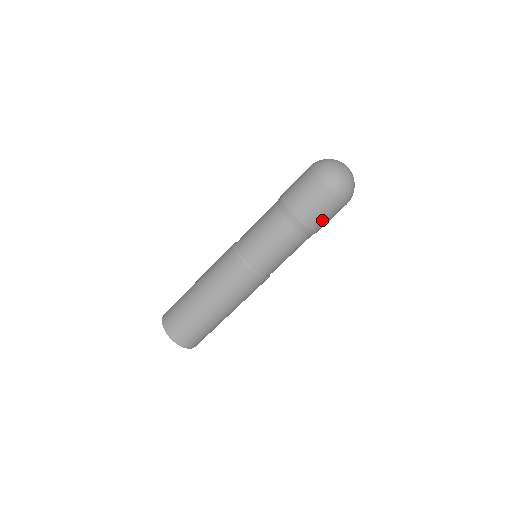
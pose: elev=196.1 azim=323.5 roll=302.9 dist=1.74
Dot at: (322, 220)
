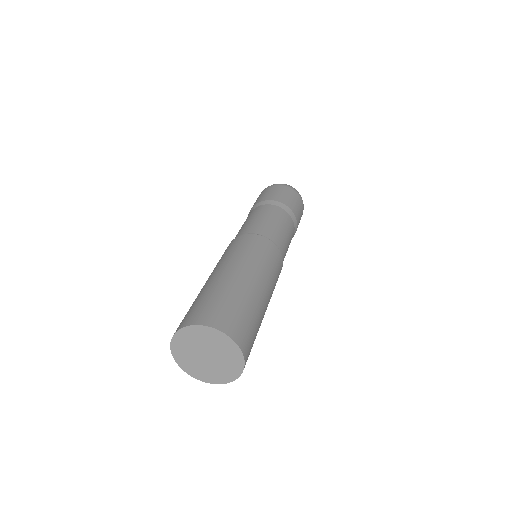
Dot at: (292, 203)
